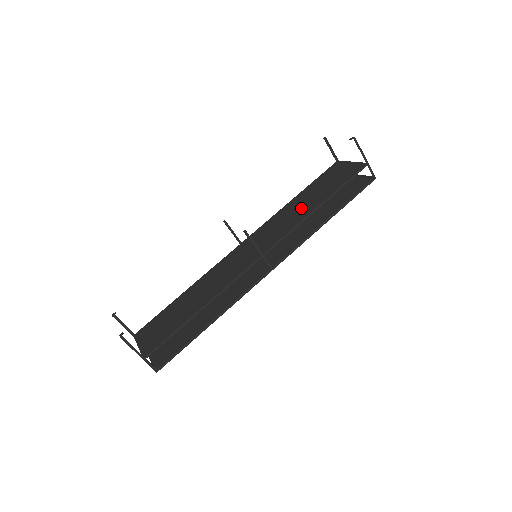
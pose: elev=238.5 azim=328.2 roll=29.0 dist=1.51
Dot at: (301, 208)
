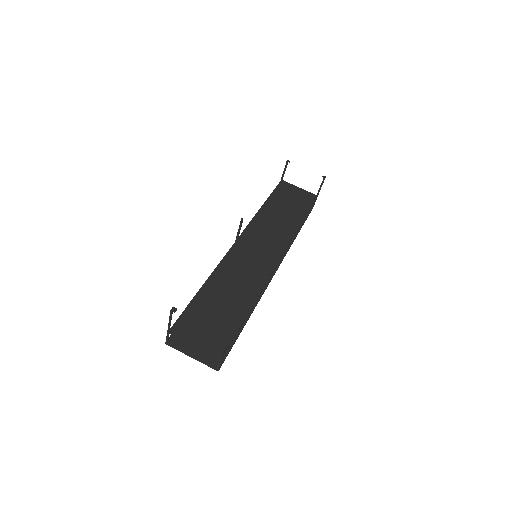
Dot at: (283, 220)
